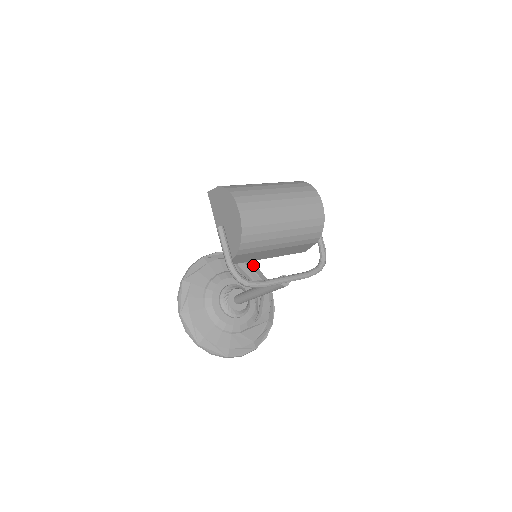
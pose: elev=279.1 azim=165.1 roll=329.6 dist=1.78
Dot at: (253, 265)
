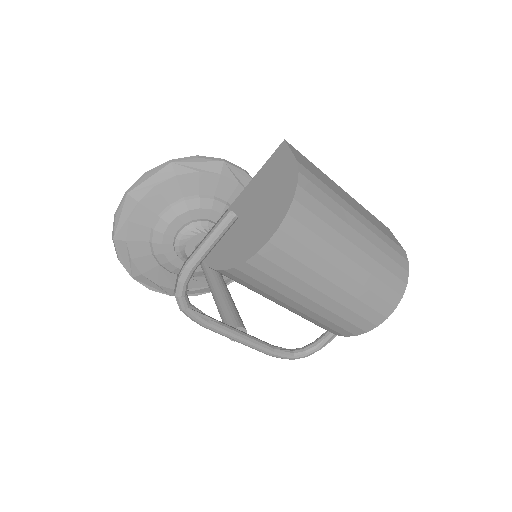
Dot at: occluded
